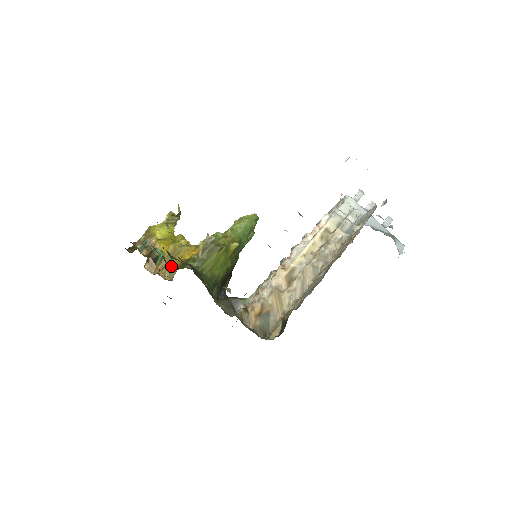
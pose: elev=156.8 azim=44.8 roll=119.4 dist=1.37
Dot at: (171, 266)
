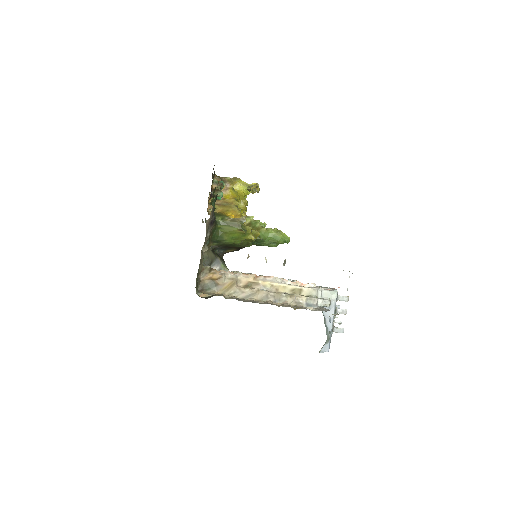
Dot at: (219, 208)
